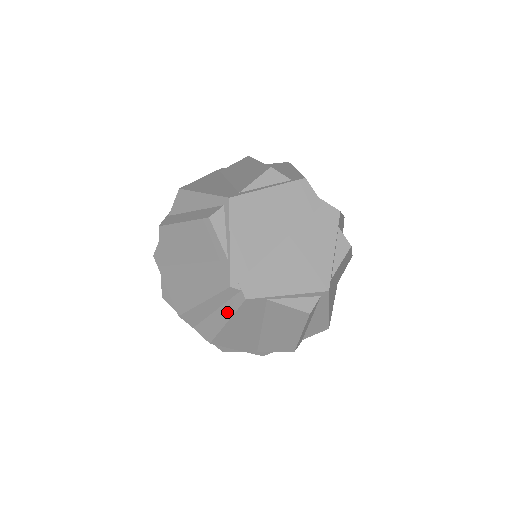
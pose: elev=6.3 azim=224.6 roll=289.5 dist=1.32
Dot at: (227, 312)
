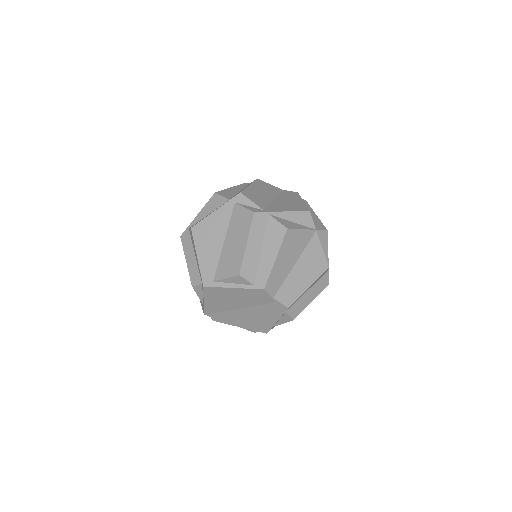
Dot at: occluded
